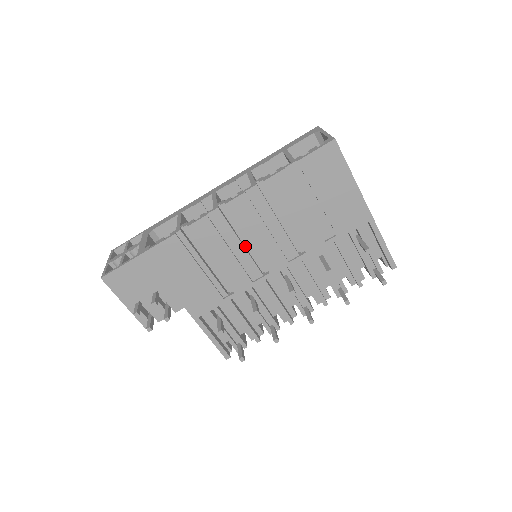
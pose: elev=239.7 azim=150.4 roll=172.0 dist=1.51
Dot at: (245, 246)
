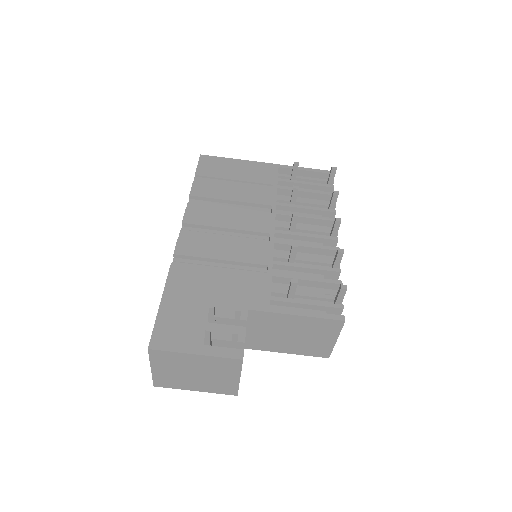
Dot at: occluded
